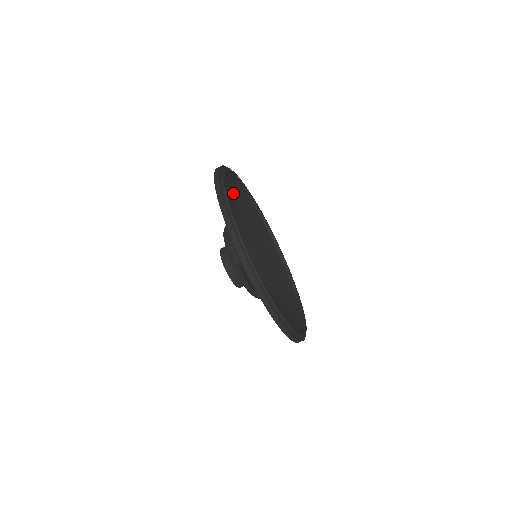
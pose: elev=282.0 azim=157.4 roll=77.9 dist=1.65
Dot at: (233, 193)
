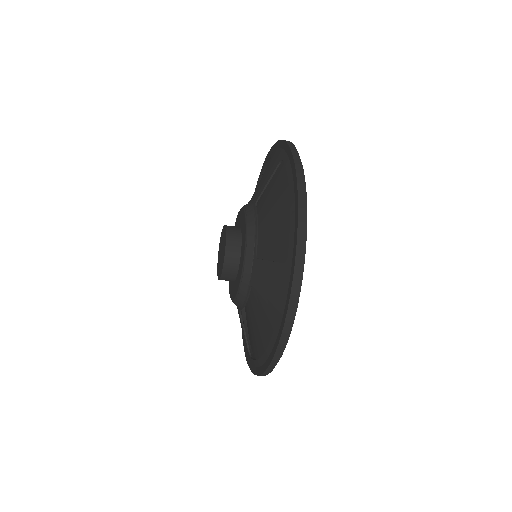
Dot at: occluded
